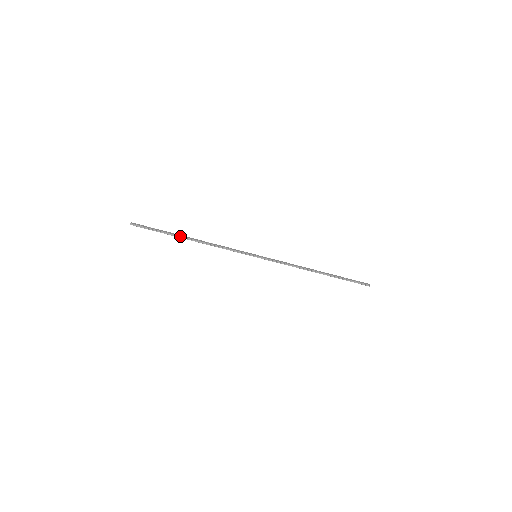
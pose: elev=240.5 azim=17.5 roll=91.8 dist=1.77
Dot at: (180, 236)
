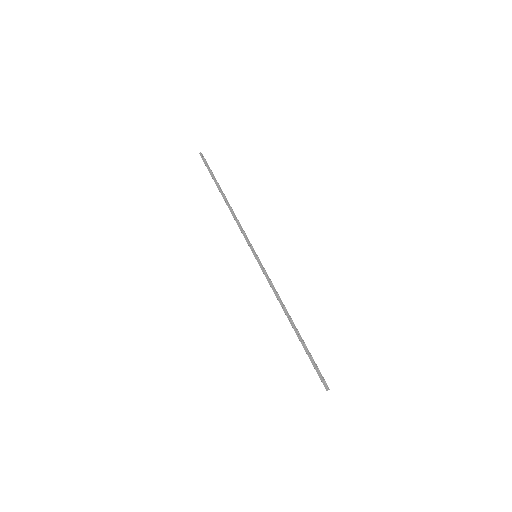
Dot at: (219, 190)
